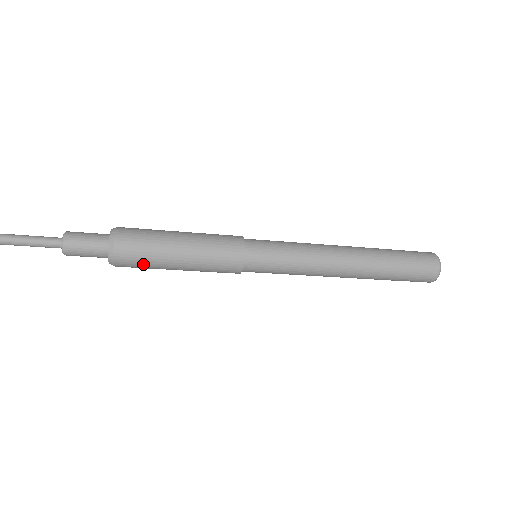
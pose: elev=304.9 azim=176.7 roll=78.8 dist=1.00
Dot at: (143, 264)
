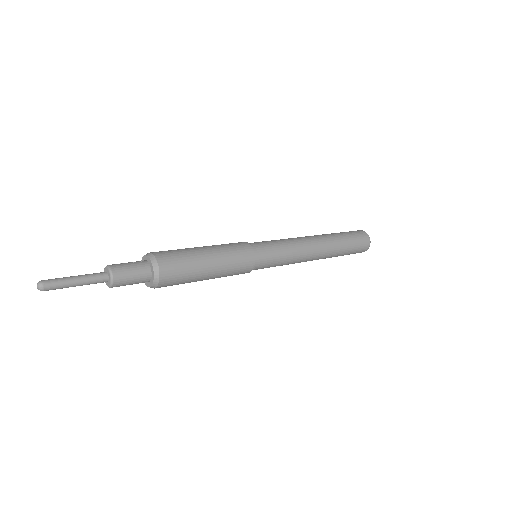
Dot at: occluded
